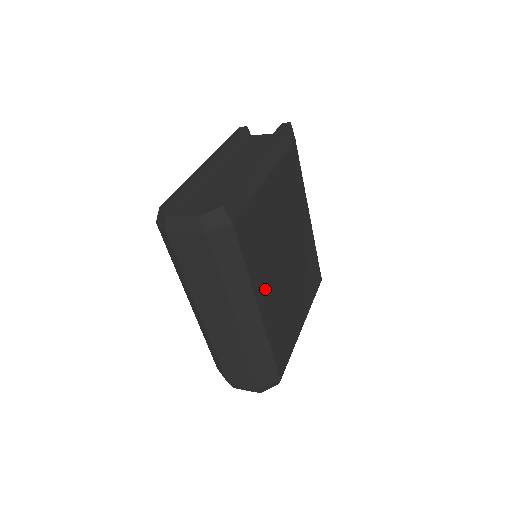
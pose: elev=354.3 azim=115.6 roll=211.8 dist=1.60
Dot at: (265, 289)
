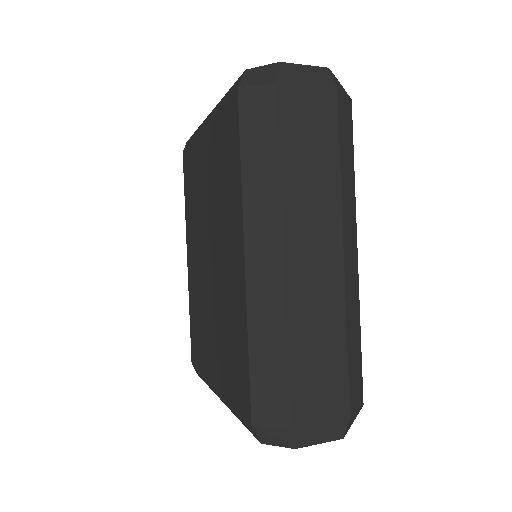
Dot at: occluded
